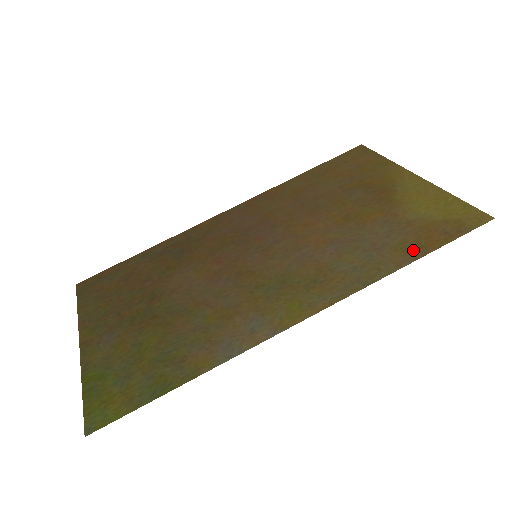
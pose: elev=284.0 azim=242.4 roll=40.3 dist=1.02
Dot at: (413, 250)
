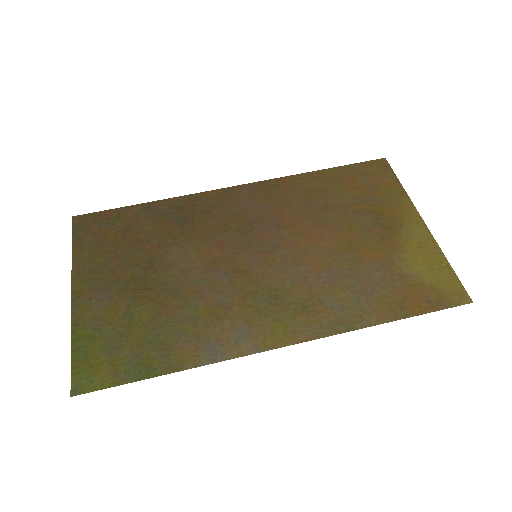
Dot at: (396, 309)
